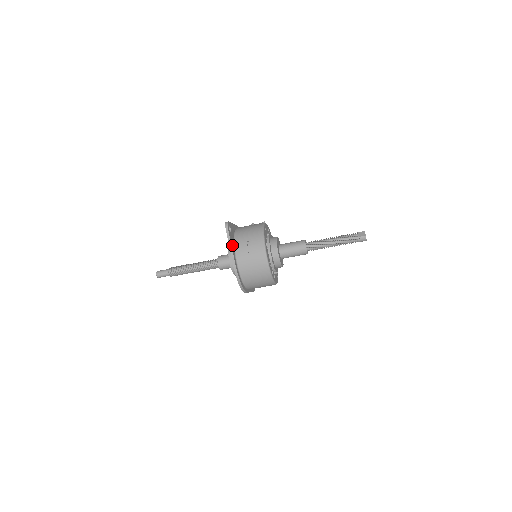
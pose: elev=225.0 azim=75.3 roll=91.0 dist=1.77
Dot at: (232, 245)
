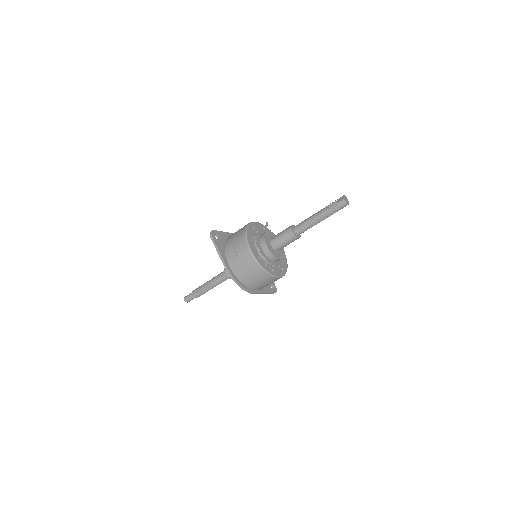
Dot at: (221, 250)
